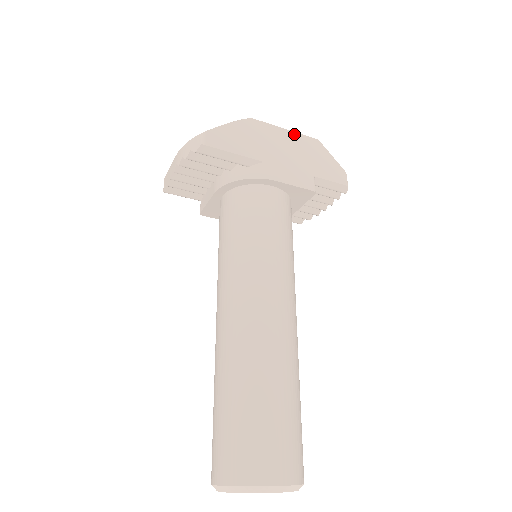
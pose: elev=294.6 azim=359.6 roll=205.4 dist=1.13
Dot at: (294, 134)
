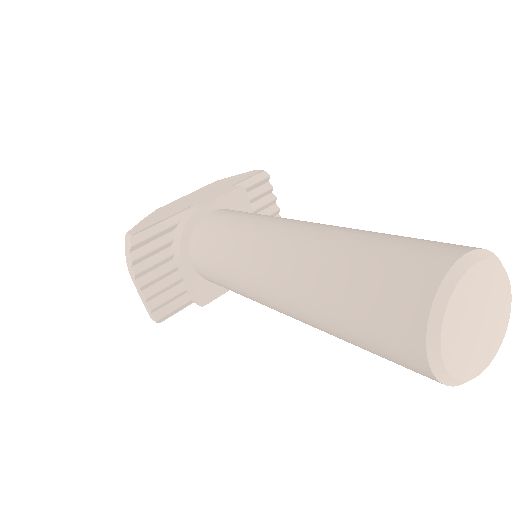
Dot at: (196, 191)
